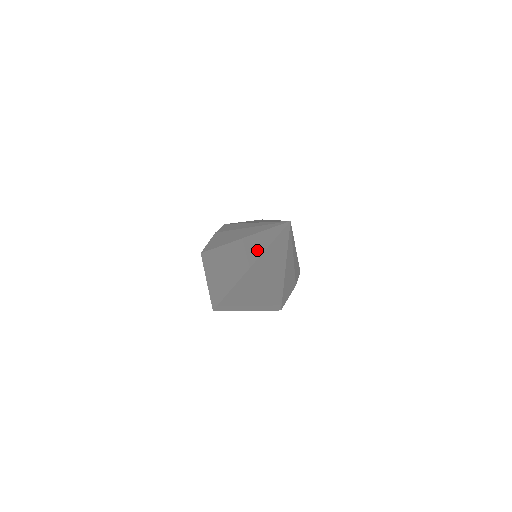
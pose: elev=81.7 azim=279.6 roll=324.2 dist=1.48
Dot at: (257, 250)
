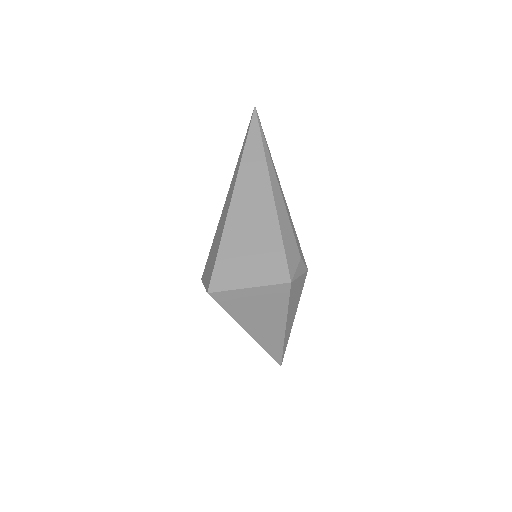
Dot at: (241, 155)
